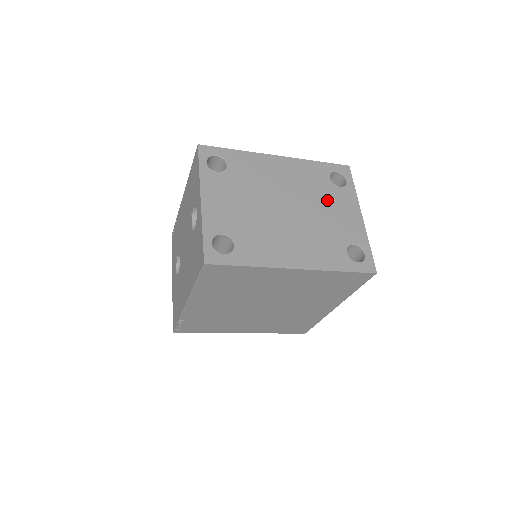
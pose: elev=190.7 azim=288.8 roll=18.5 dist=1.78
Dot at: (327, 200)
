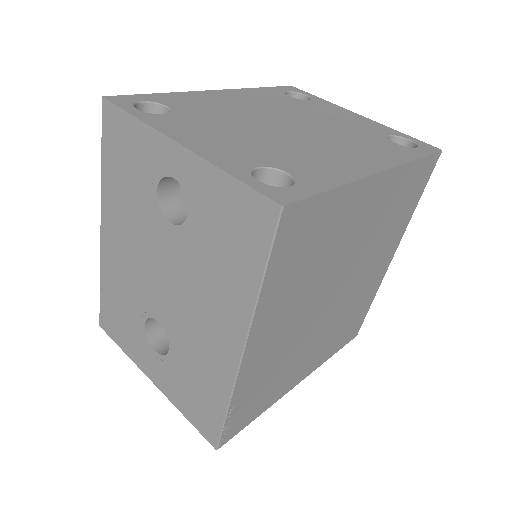
Dot at: (314, 111)
